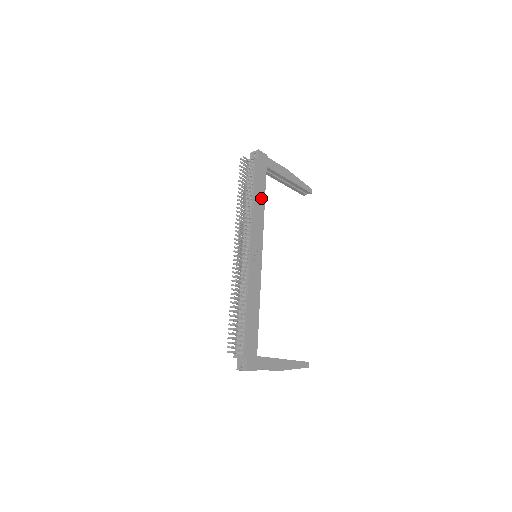
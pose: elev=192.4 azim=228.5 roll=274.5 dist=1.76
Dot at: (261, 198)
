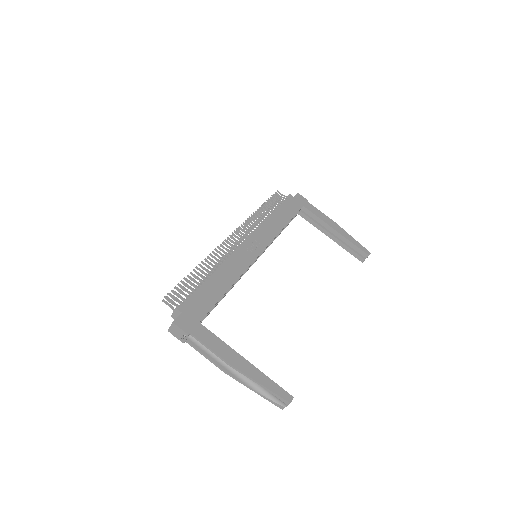
Dot at: (284, 219)
